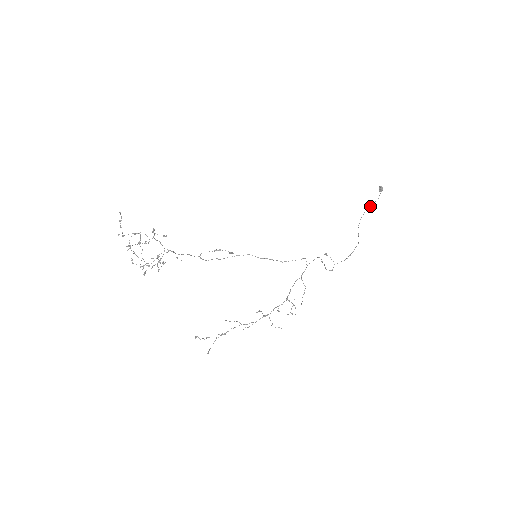
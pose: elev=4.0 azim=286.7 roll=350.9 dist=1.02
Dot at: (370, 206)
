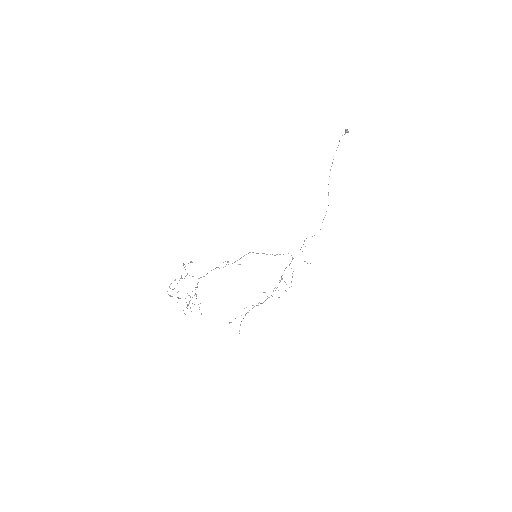
Dot at: occluded
